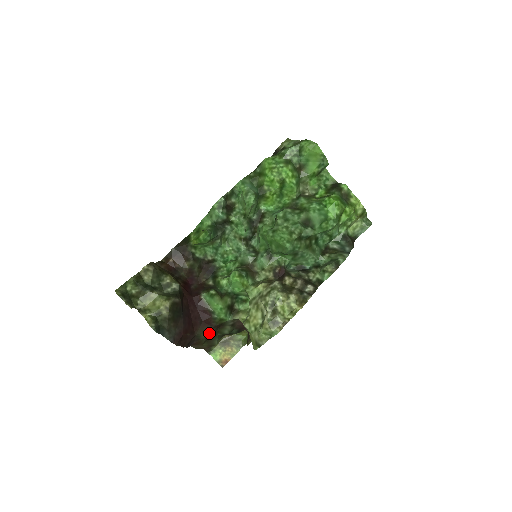
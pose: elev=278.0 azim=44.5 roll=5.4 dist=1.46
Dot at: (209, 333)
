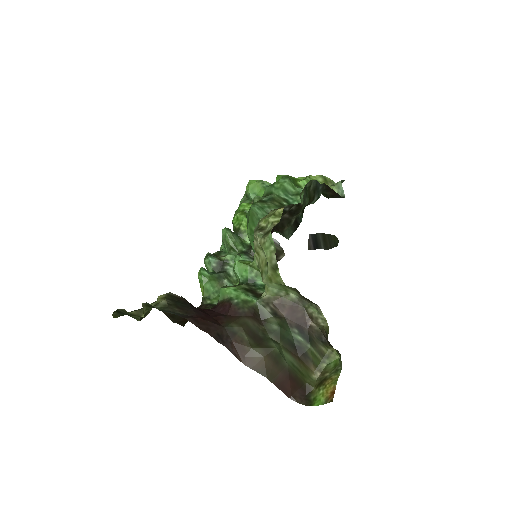
Dot at: (243, 323)
